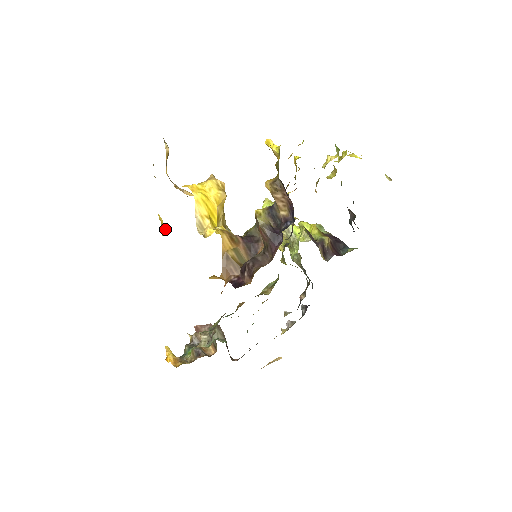
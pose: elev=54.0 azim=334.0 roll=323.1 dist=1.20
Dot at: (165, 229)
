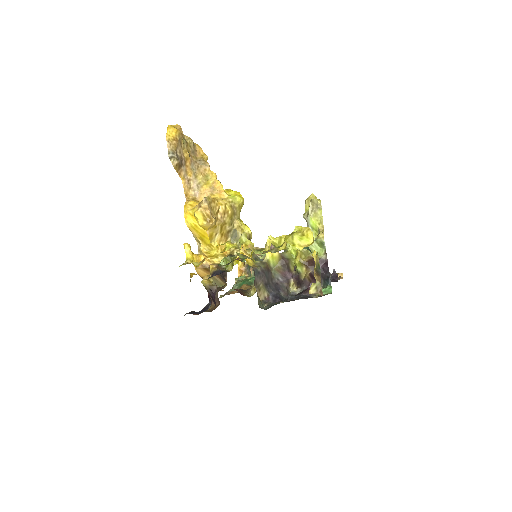
Dot at: occluded
